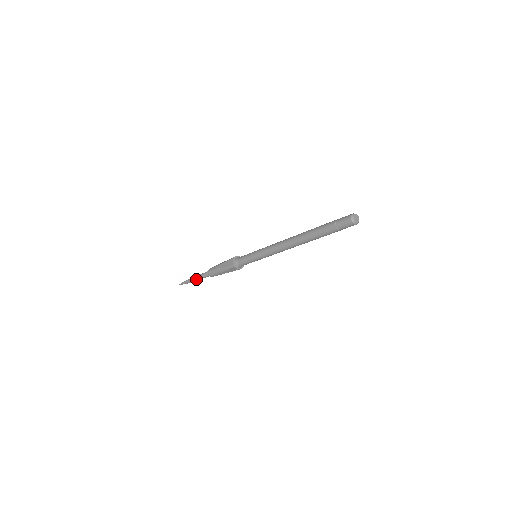
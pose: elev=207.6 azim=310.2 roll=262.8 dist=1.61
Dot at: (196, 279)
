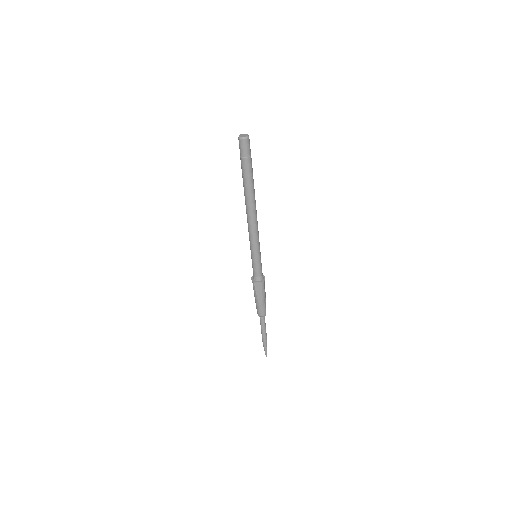
Dot at: (262, 333)
